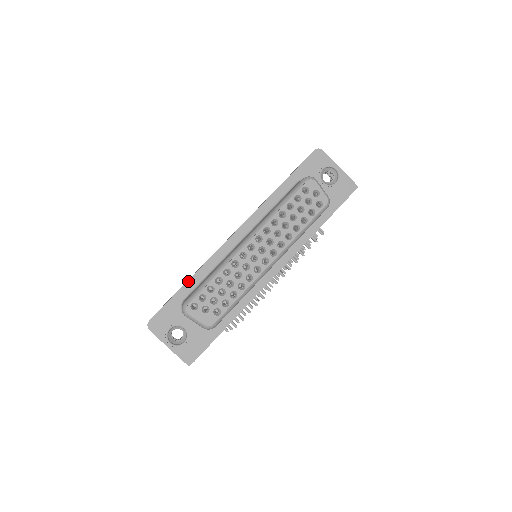
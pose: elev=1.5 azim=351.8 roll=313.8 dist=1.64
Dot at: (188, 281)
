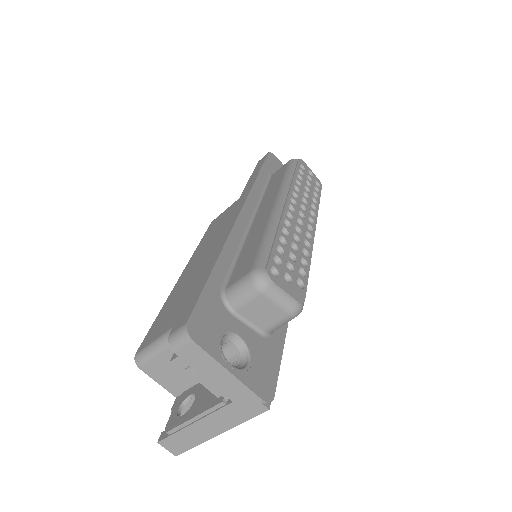
Dot at: (217, 262)
